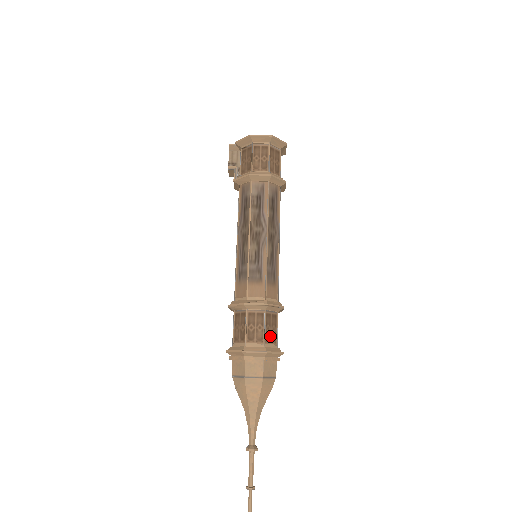
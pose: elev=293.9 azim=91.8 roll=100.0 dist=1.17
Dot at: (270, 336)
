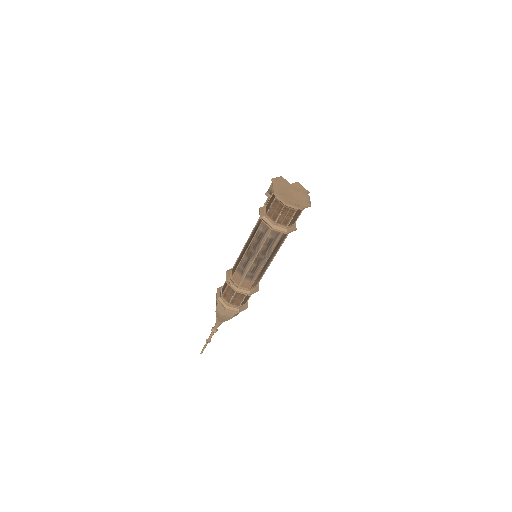
Dot at: (235, 302)
